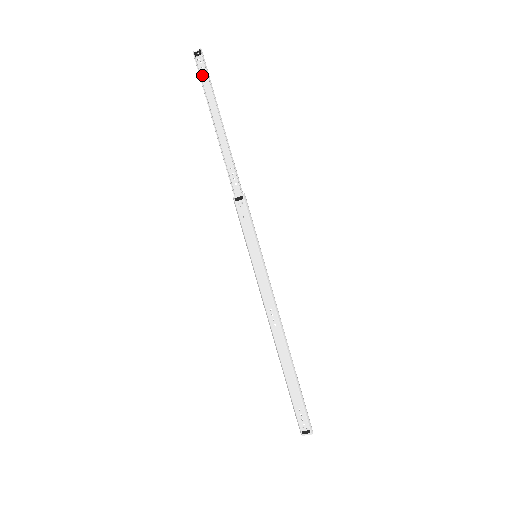
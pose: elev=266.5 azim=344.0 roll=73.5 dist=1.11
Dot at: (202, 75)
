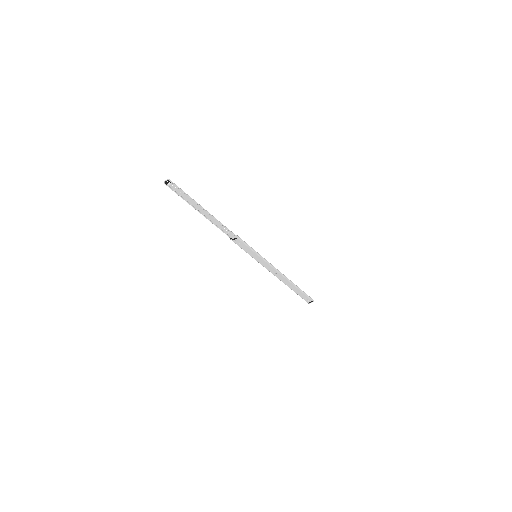
Dot at: (177, 191)
